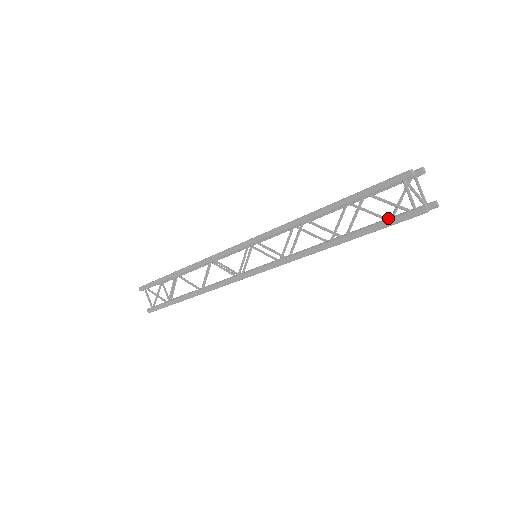
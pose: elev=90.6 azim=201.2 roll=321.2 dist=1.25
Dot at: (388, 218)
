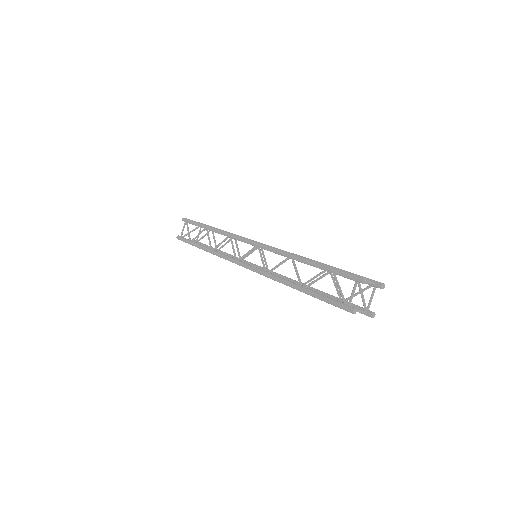
Dot at: occluded
